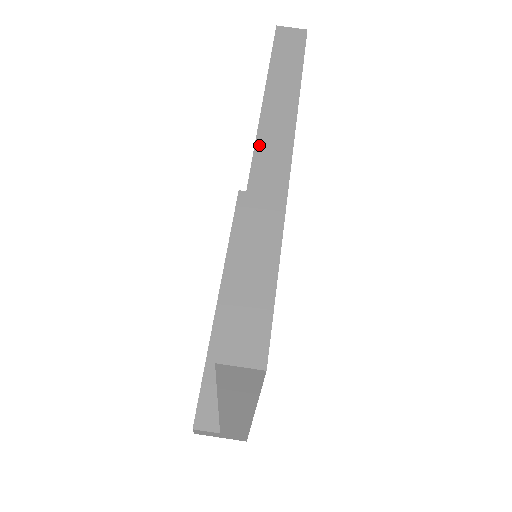
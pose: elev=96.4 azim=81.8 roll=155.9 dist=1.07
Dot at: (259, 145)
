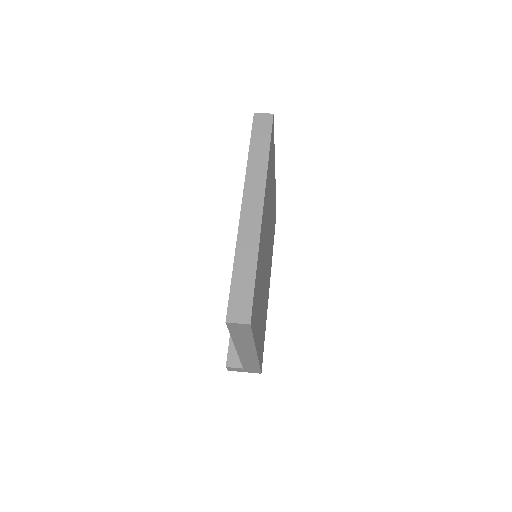
Dot at: (245, 200)
